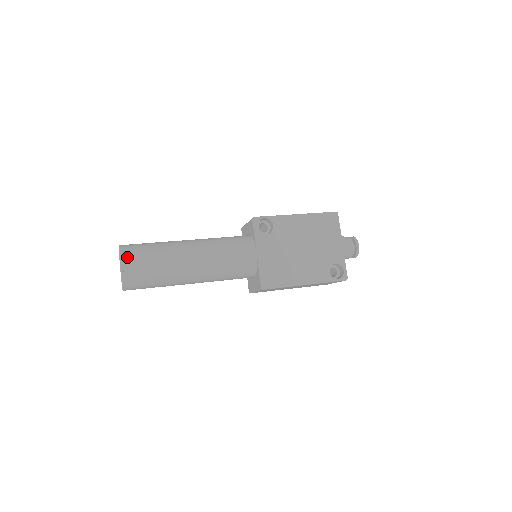
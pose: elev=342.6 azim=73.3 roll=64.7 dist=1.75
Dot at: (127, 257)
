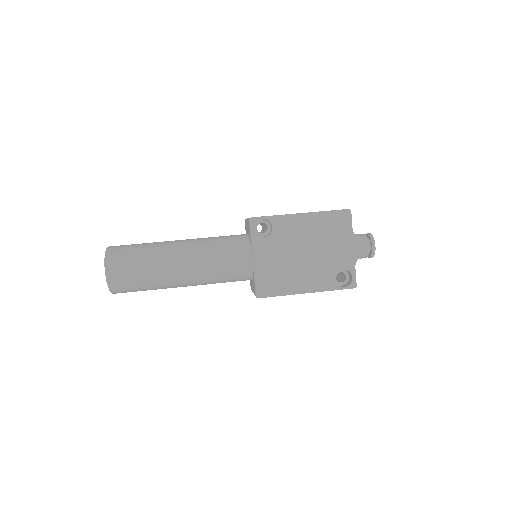
Dot at: (112, 264)
